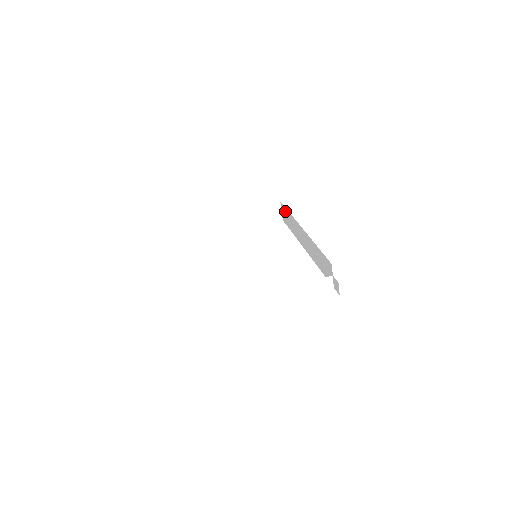
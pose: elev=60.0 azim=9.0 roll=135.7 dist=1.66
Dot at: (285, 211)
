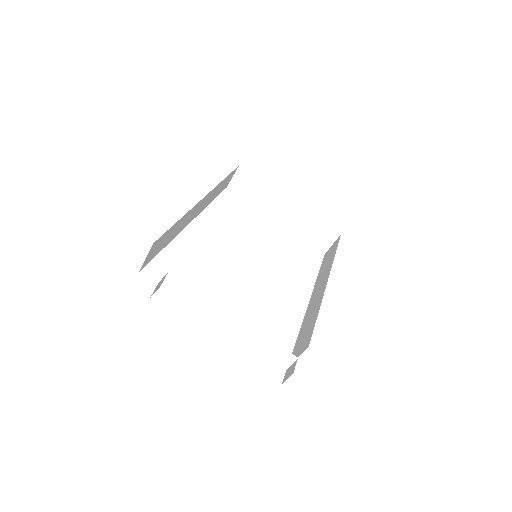
Dot at: (335, 247)
